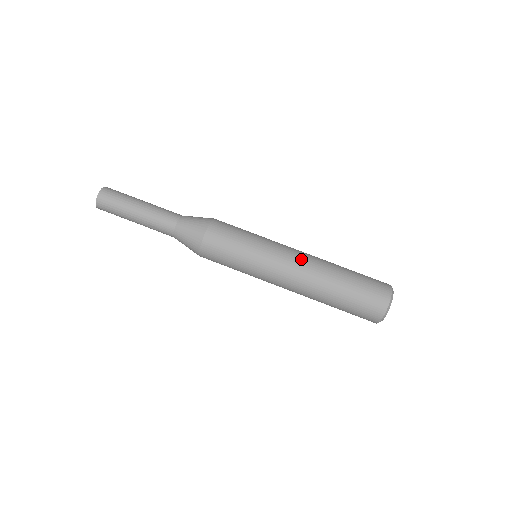
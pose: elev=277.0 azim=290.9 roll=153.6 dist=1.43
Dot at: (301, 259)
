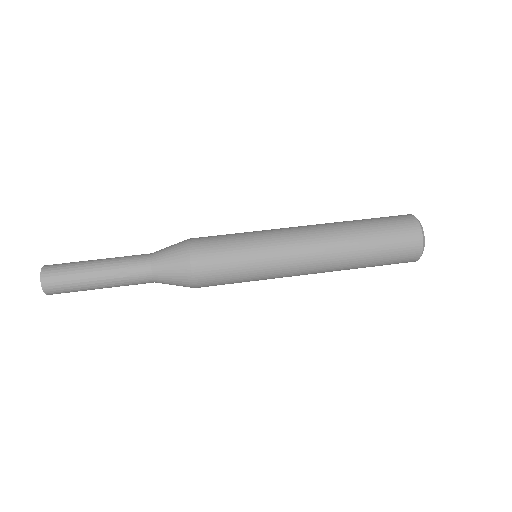
Dot at: (304, 226)
